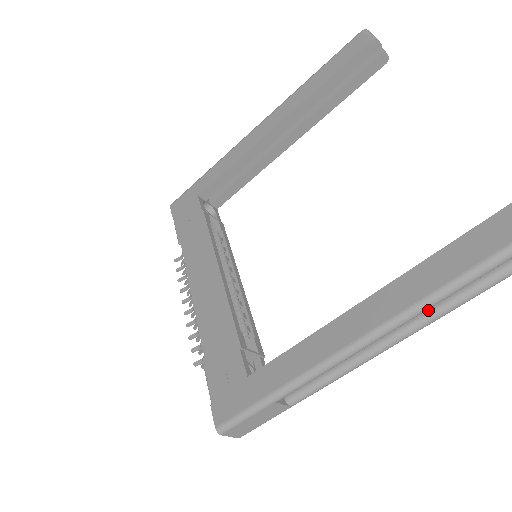
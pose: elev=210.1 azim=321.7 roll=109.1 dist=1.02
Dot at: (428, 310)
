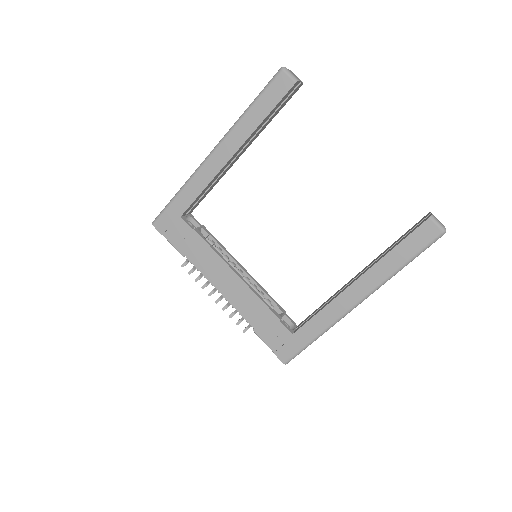
Dot at: occluded
